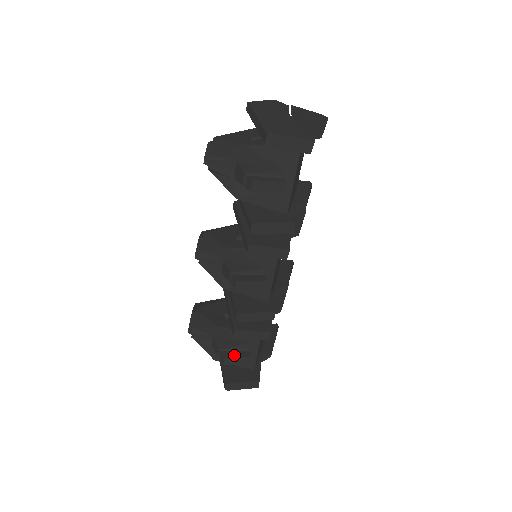
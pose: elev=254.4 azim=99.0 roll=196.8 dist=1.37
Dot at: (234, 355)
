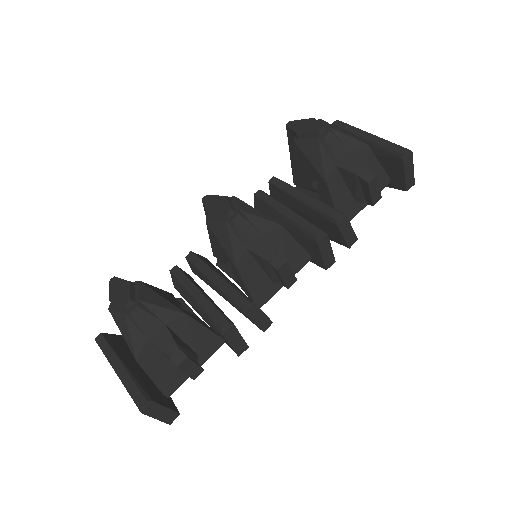
Dot at: (192, 359)
